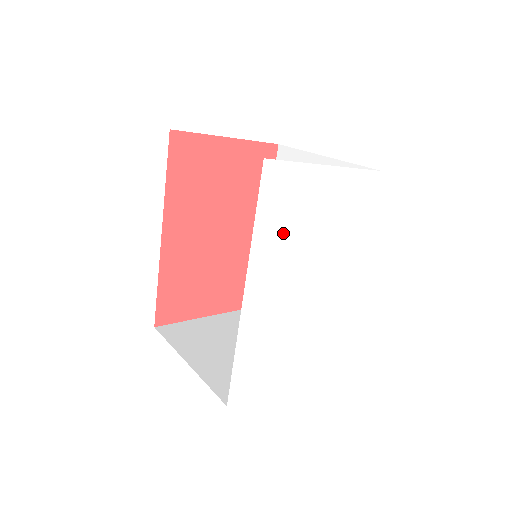
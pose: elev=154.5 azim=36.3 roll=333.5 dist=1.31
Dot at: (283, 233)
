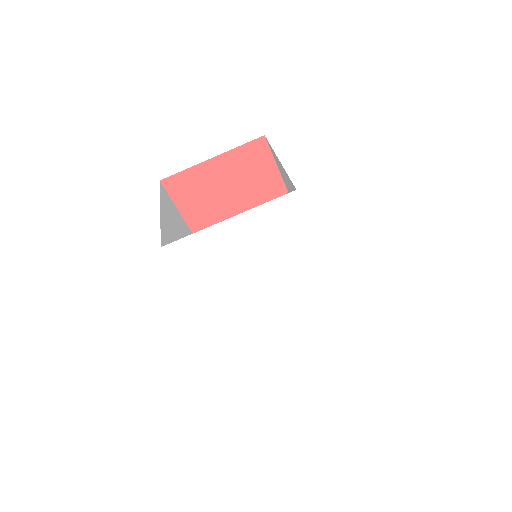
Dot at: (217, 276)
